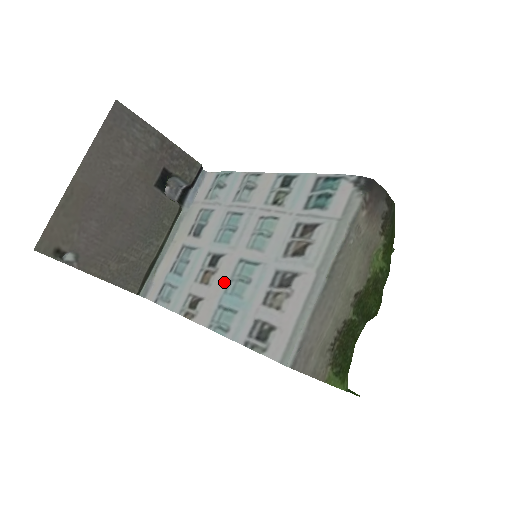
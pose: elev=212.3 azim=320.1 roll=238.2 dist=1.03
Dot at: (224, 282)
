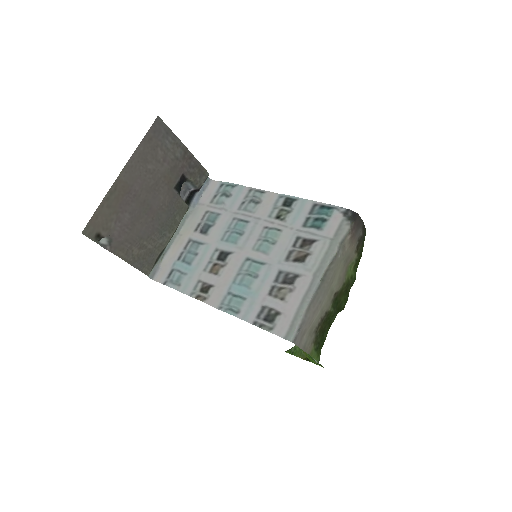
Dot at: (232, 274)
